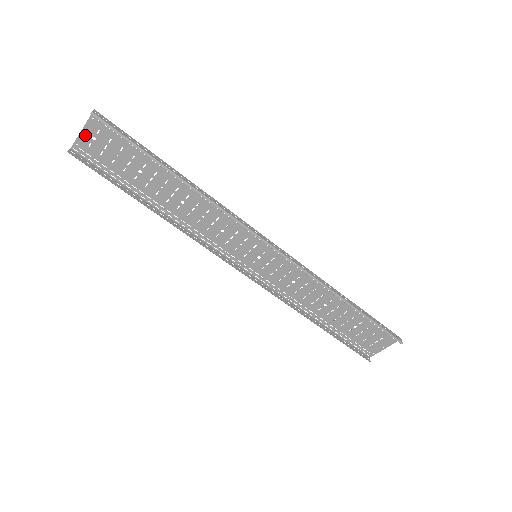
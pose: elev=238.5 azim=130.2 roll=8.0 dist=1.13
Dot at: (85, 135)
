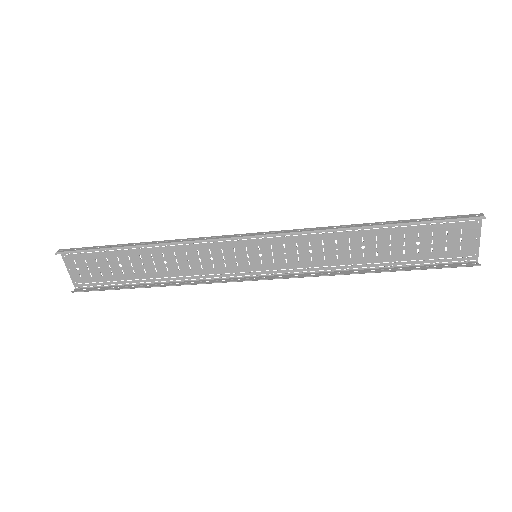
Dot at: (72, 272)
